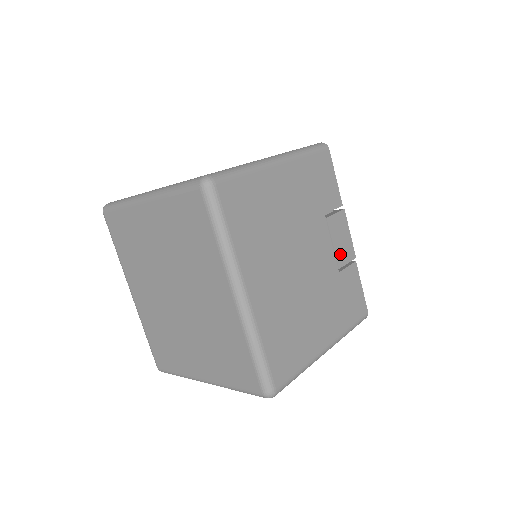
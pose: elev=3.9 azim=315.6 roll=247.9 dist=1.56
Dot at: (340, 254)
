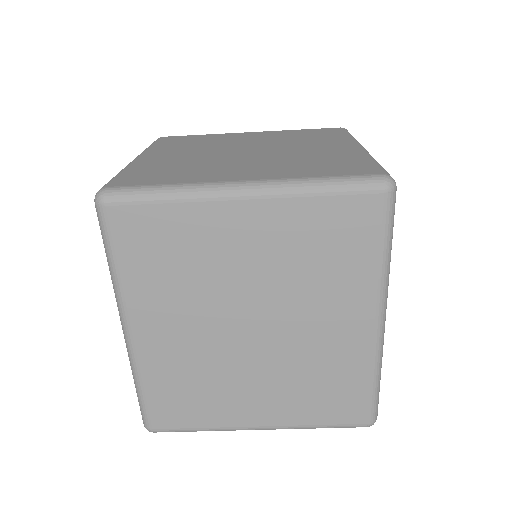
Dot at: occluded
